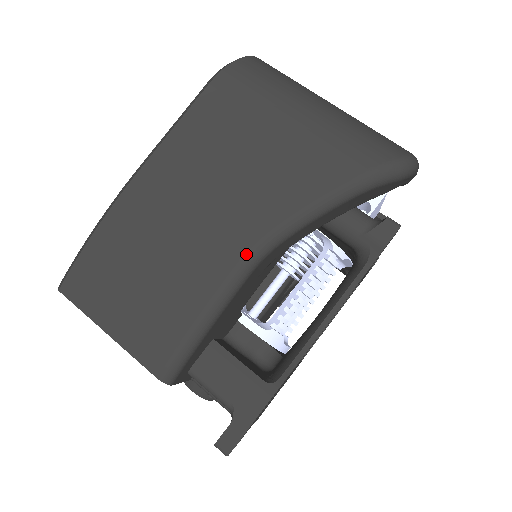
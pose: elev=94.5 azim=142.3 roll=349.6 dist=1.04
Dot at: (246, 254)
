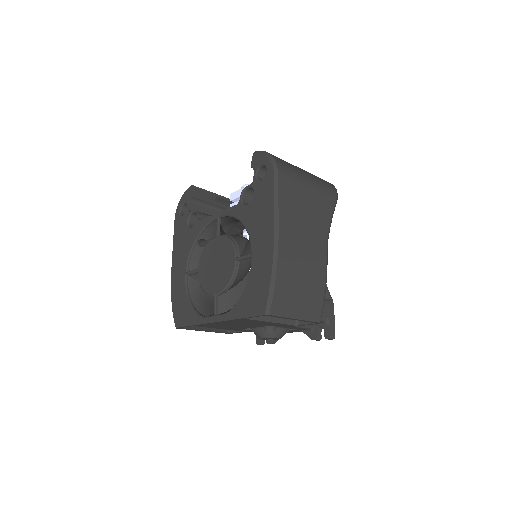
Dot at: (327, 249)
